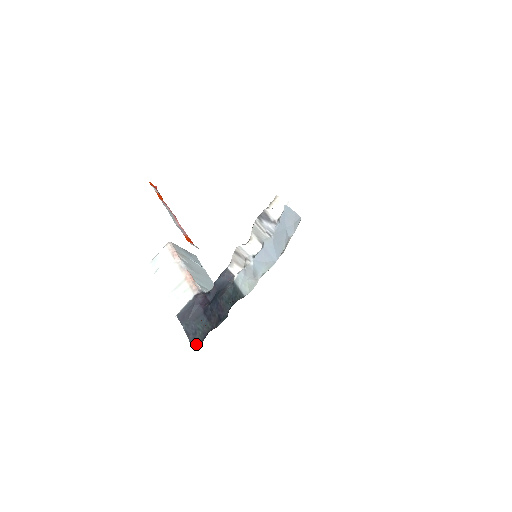
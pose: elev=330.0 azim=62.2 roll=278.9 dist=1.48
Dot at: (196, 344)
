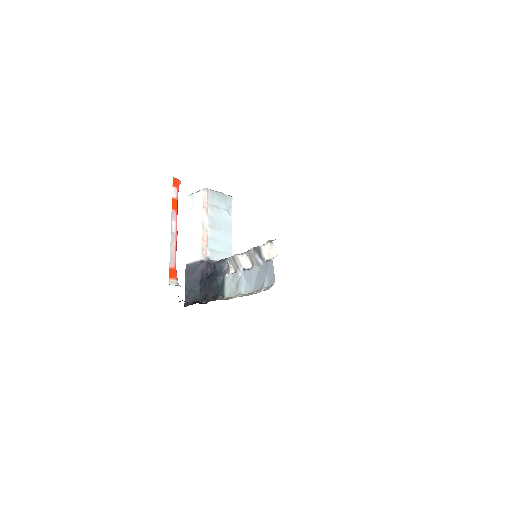
Dot at: (187, 301)
